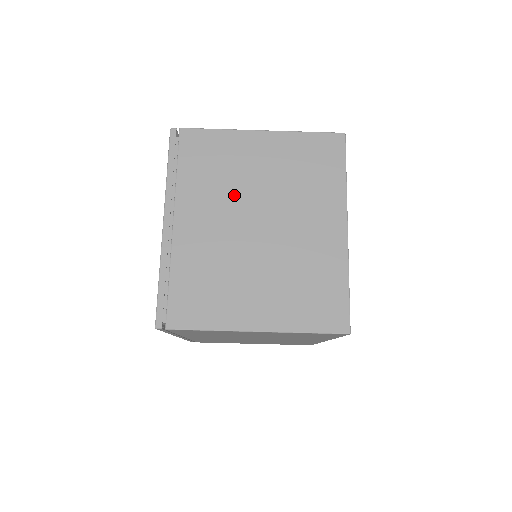
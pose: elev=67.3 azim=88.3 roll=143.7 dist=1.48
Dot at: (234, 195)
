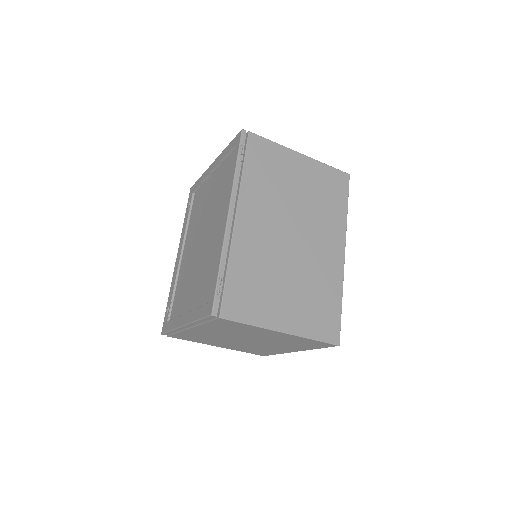
Dot at: (238, 335)
